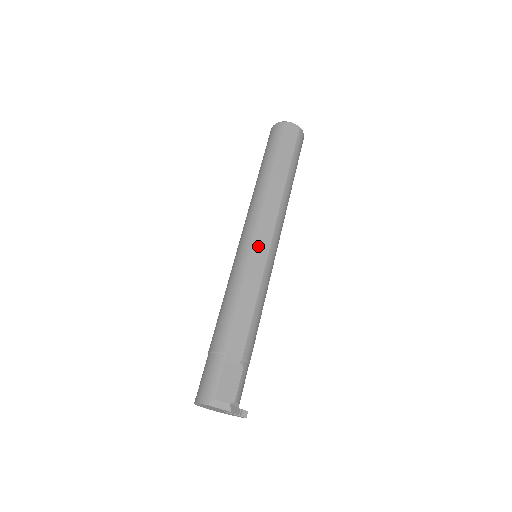
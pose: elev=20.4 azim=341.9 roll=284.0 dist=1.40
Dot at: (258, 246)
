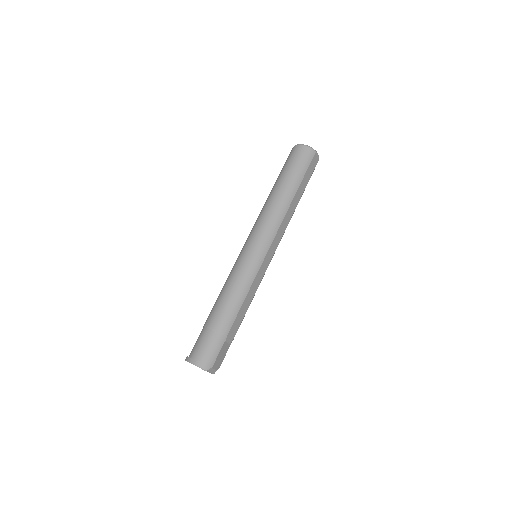
Dot at: (267, 256)
